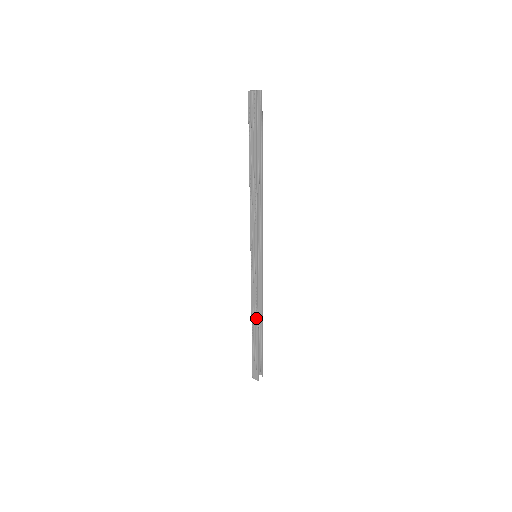
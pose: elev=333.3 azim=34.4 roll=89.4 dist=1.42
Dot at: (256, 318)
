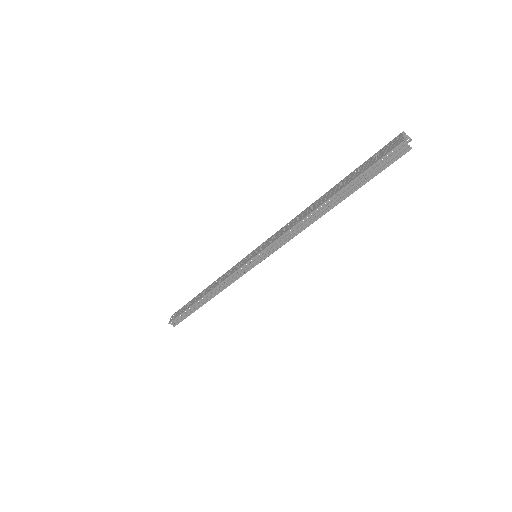
Dot at: (214, 295)
